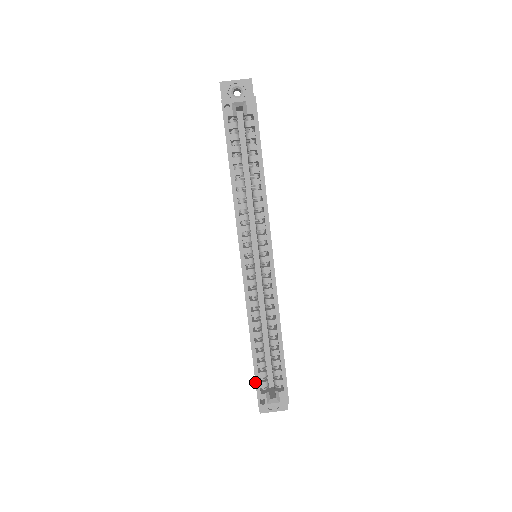
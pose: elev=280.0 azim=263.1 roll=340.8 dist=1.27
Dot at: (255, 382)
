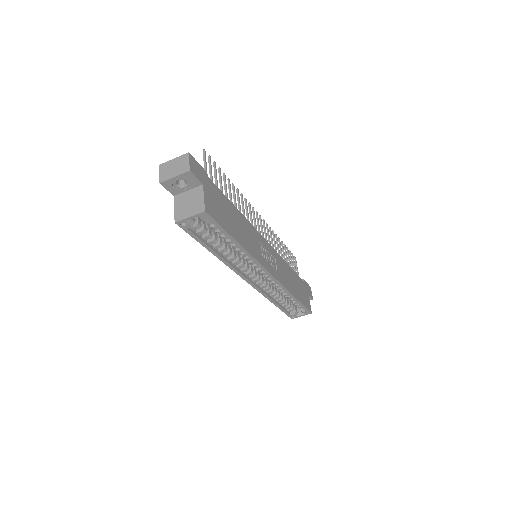
Dot at: occluded
